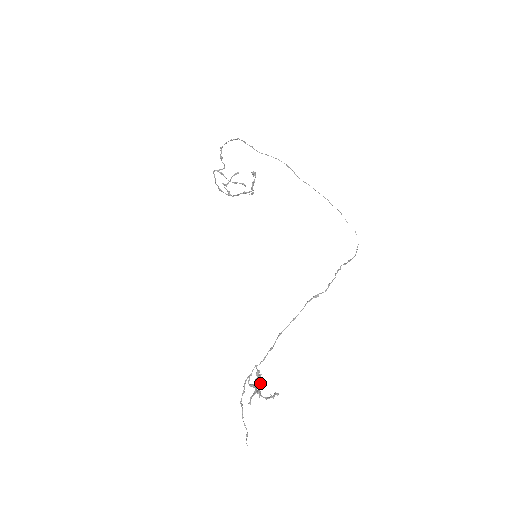
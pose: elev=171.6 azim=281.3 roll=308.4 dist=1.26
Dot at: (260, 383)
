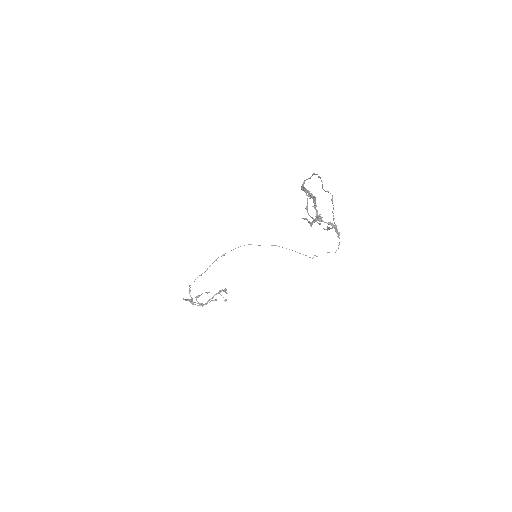
Dot at: occluded
